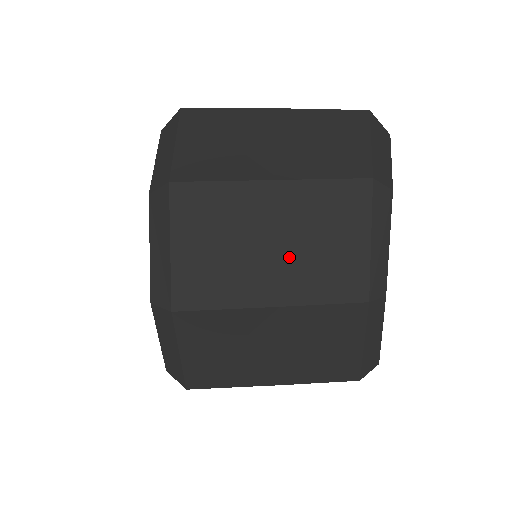
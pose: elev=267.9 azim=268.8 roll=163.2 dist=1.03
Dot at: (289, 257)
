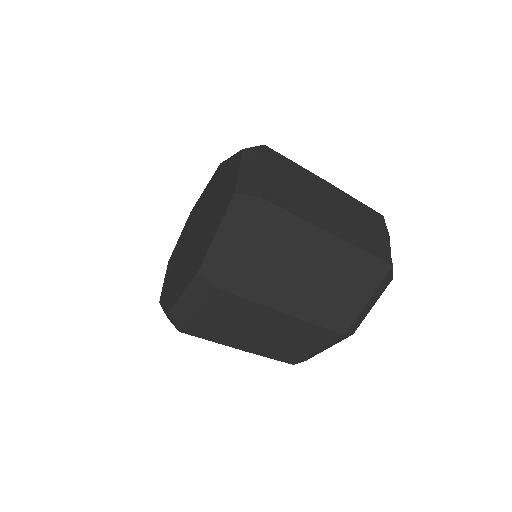
Dot at: (265, 340)
